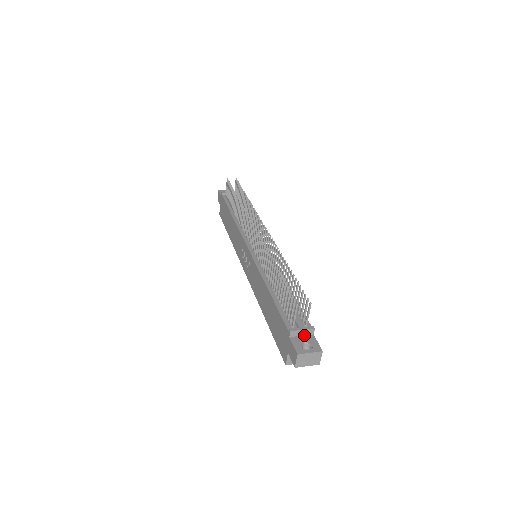
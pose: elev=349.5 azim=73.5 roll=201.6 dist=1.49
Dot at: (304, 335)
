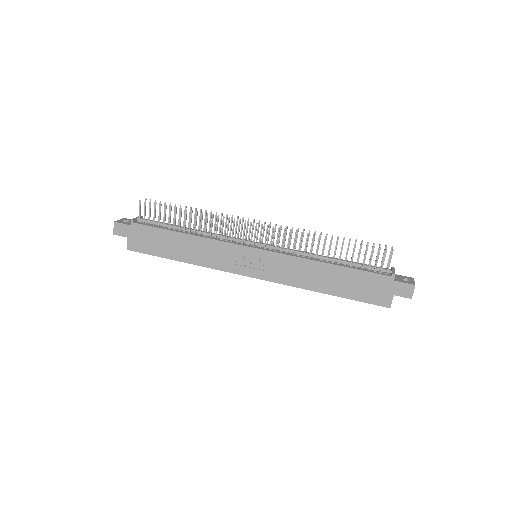
Dot at: occluded
